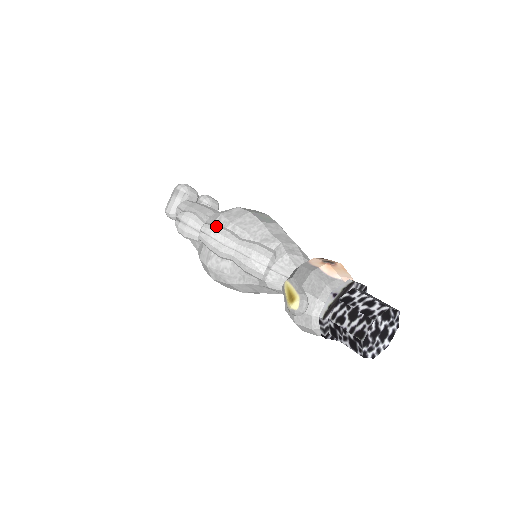
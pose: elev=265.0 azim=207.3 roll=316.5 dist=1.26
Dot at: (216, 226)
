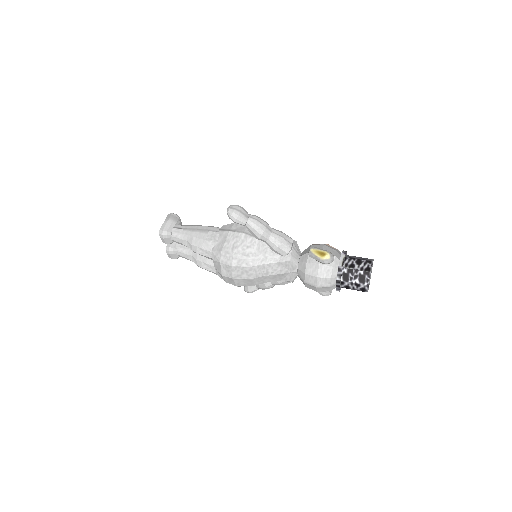
Dot at: (257, 216)
